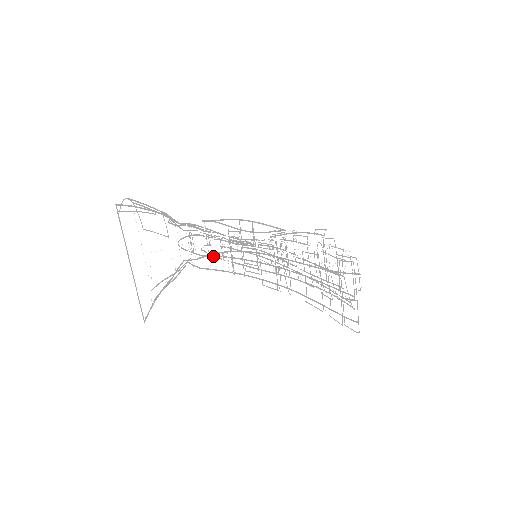
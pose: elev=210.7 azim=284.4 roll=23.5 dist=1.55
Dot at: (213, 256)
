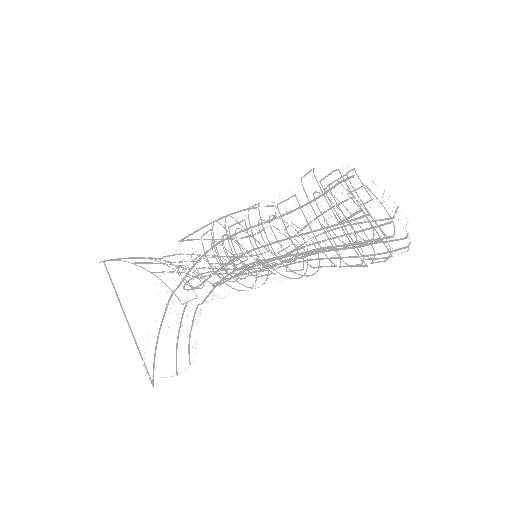
Dot at: (208, 278)
